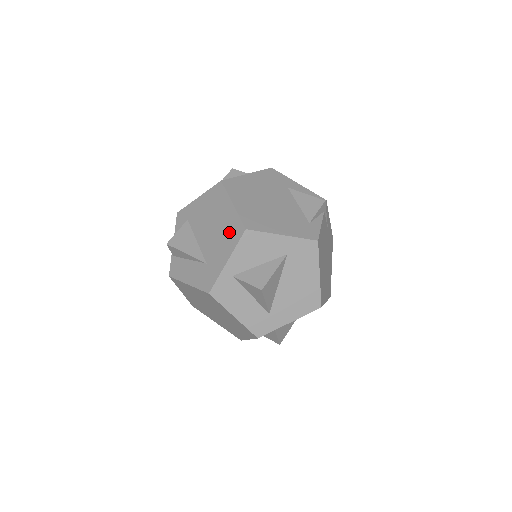
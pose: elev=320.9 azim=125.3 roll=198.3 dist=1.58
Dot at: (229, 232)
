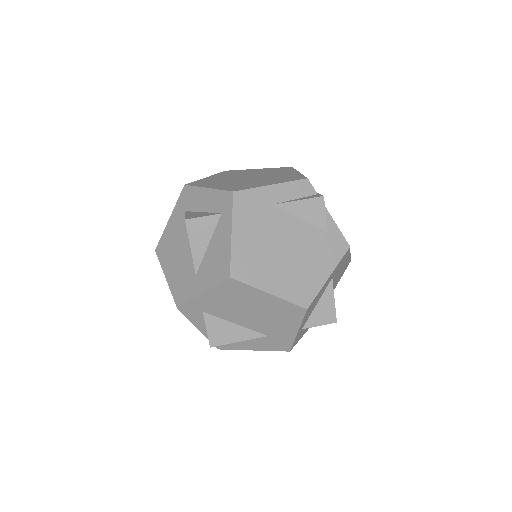
Dot at: (283, 314)
